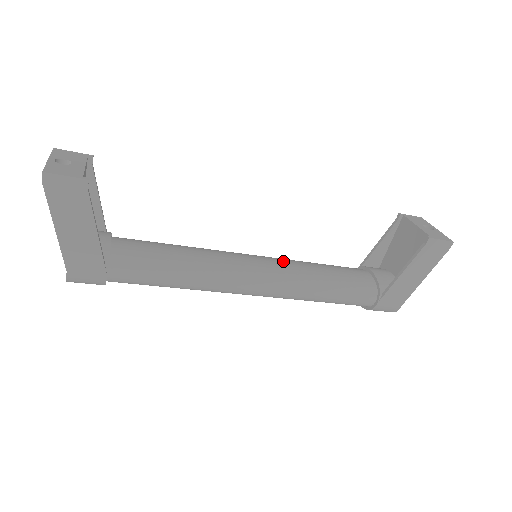
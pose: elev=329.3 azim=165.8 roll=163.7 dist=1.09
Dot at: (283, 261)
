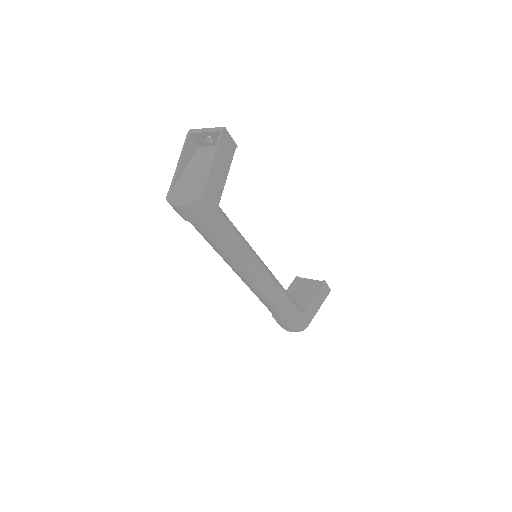
Dot at: occluded
